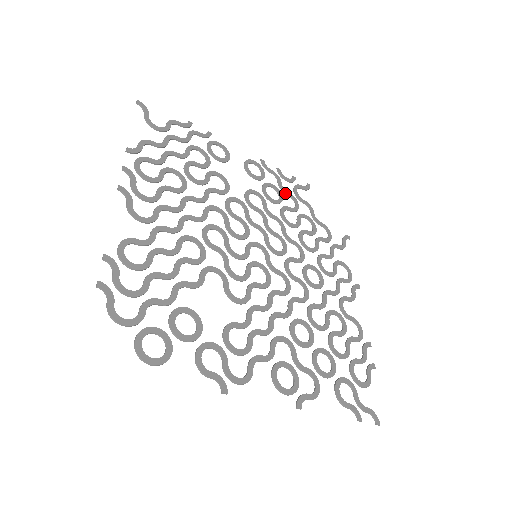
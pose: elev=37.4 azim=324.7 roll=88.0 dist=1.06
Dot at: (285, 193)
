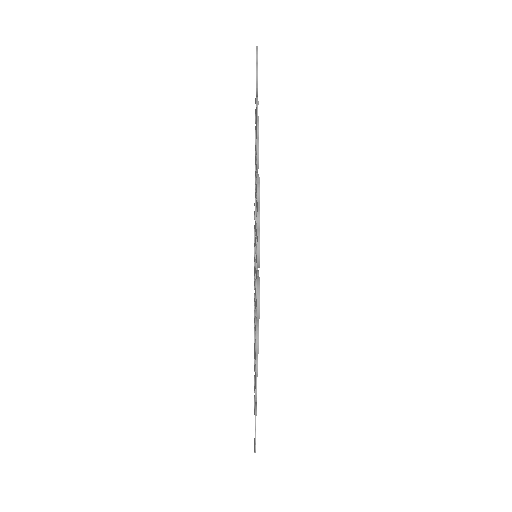
Dot at: occluded
